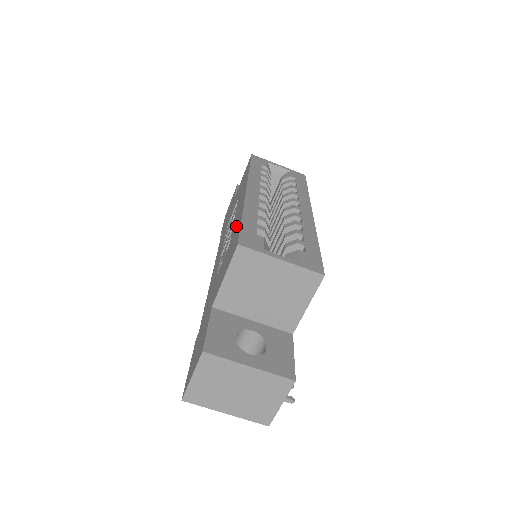
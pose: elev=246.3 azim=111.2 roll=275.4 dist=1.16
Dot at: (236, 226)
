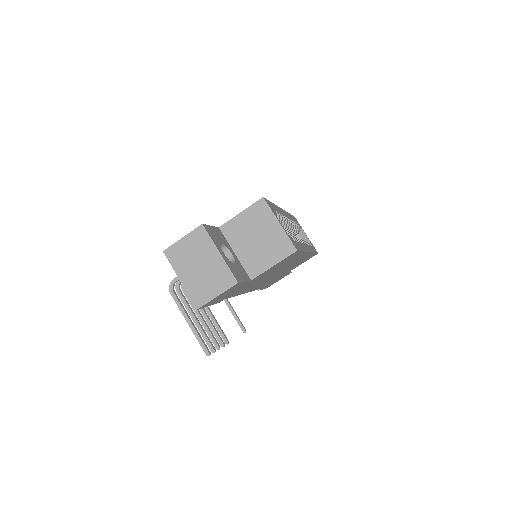
Dot at: occluded
